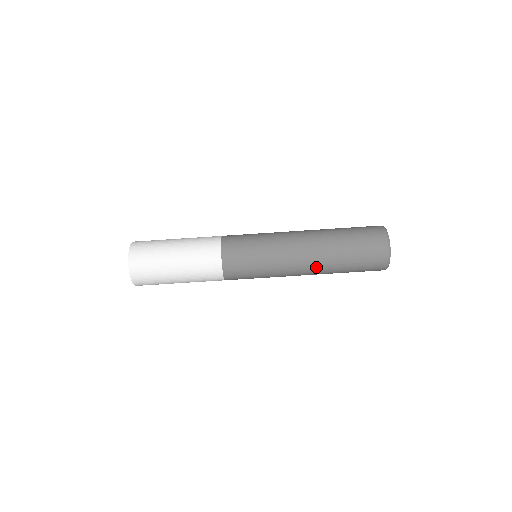
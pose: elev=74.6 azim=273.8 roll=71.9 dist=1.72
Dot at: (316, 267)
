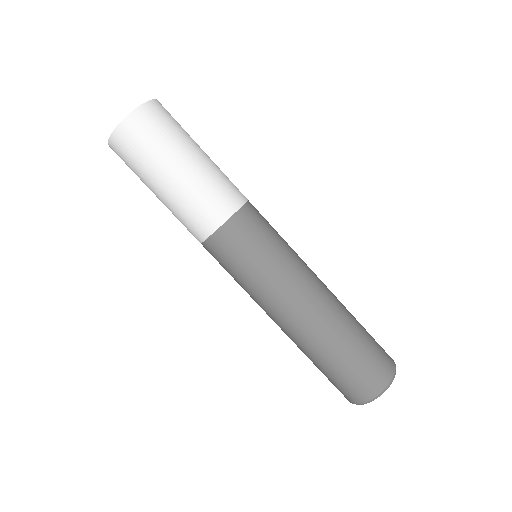
Dot at: (324, 313)
